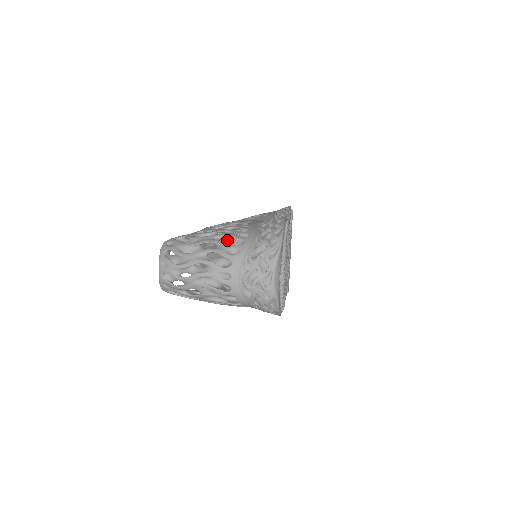
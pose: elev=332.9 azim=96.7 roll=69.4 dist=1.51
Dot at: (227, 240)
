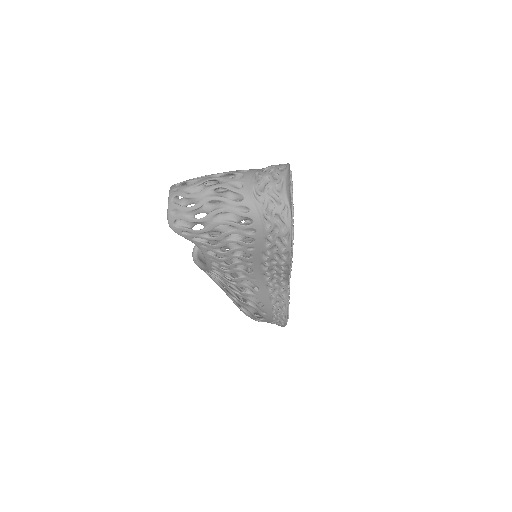
Dot at: occluded
